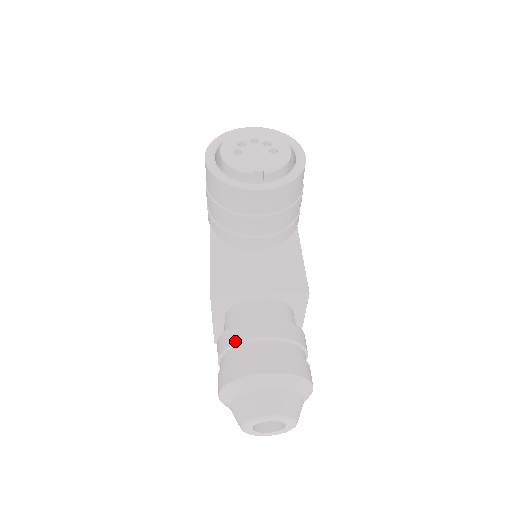
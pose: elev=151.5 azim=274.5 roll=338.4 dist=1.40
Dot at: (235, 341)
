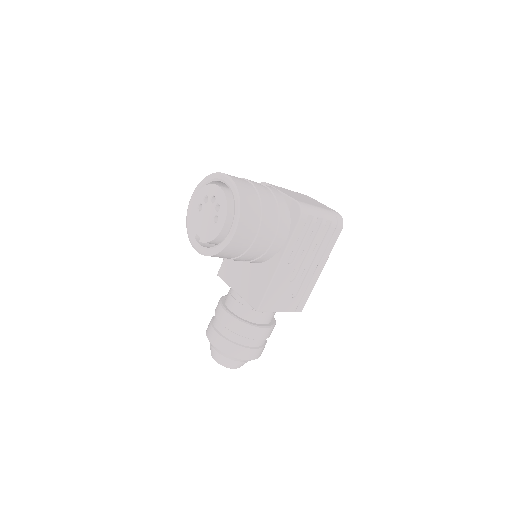
Dot at: (215, 310)
